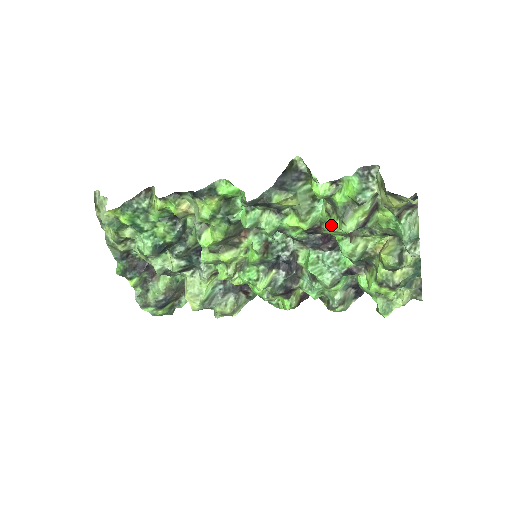
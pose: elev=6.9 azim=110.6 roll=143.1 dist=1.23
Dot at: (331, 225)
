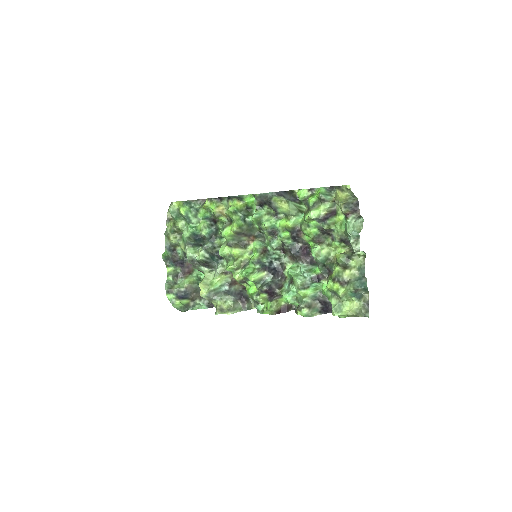
Dot at: (304, 219)
